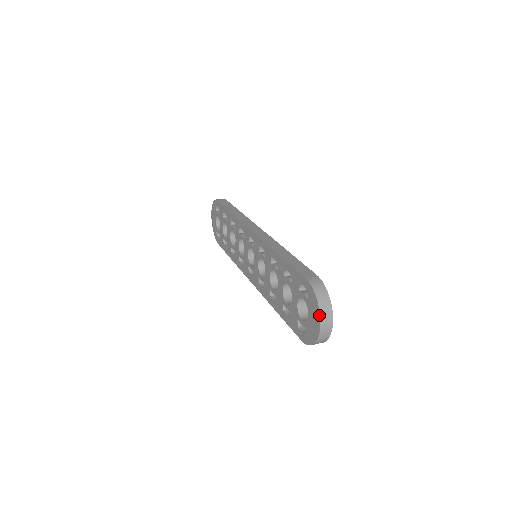
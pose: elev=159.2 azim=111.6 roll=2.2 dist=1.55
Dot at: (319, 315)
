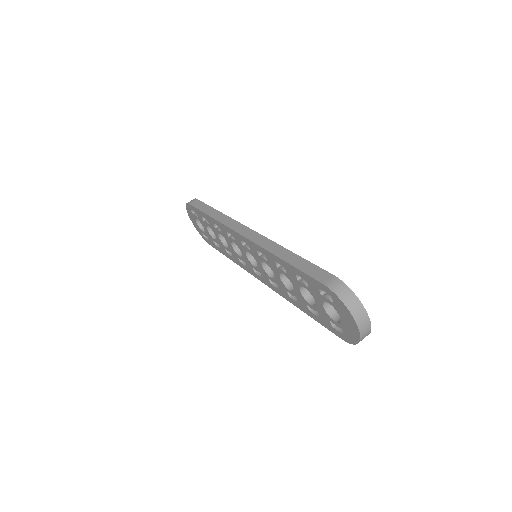
Dot at: (353, 319)
